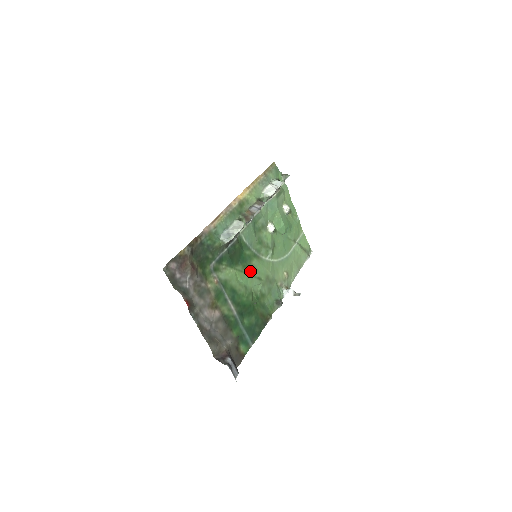
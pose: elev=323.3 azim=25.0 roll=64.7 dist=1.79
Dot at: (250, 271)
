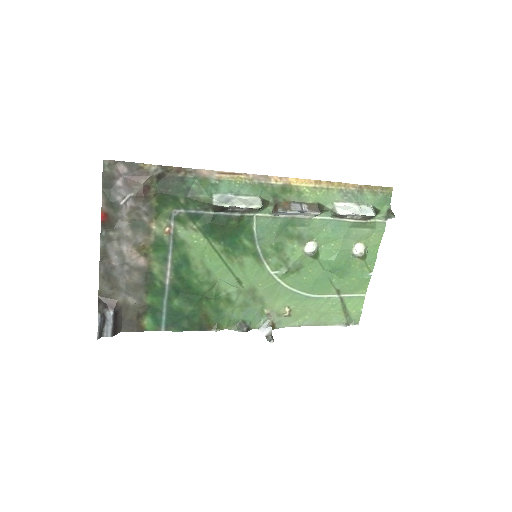
Dot at: (232, 263)
